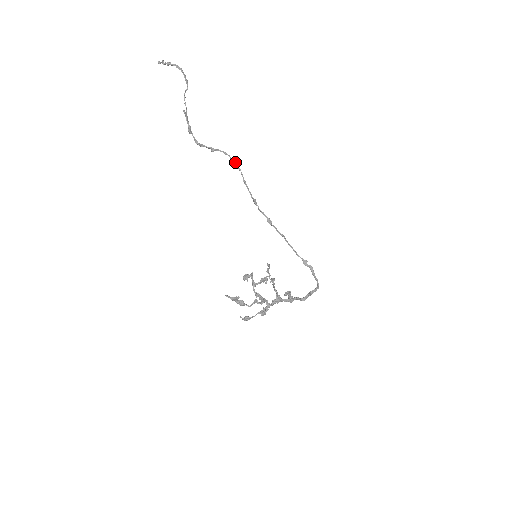
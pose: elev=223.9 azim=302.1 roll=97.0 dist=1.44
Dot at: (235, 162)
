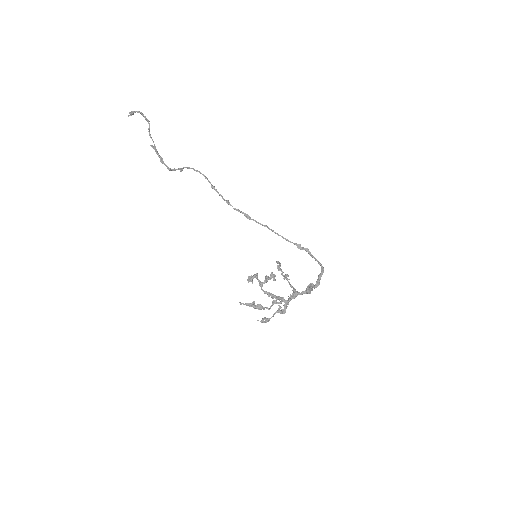
Dot at: (200, 173)
